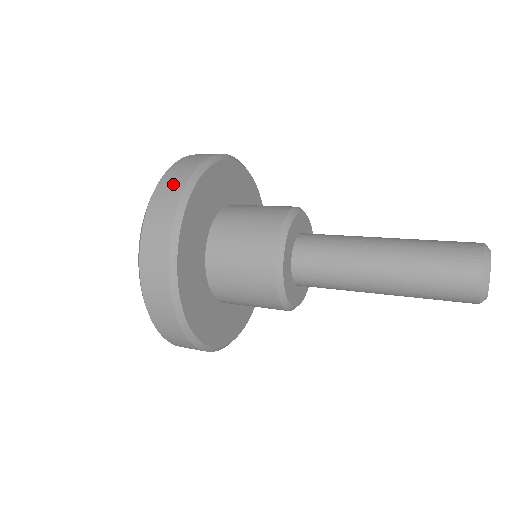
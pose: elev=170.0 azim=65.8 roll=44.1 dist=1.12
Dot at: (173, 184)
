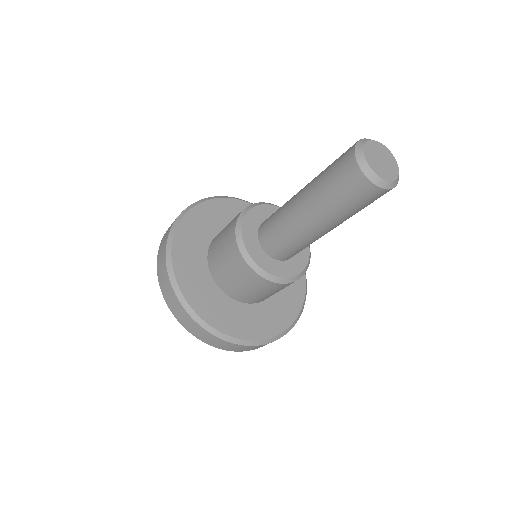
Dot at: occluded
